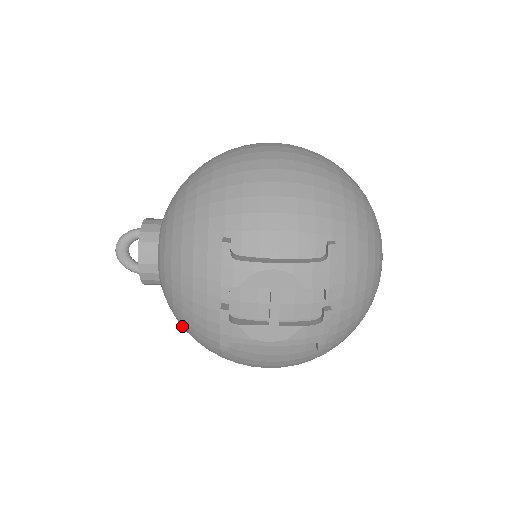
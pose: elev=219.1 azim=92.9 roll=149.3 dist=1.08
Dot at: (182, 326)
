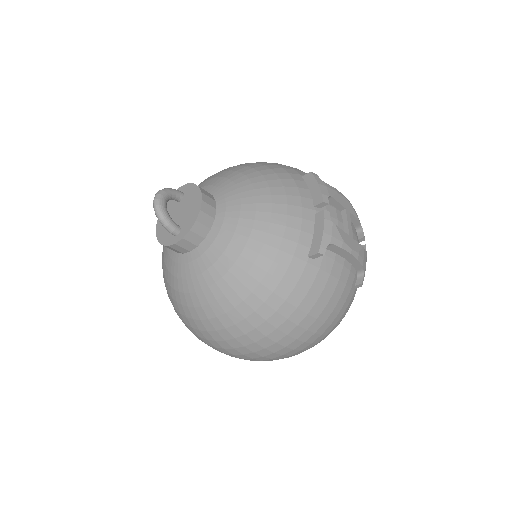
Dot at: (243, 267)
